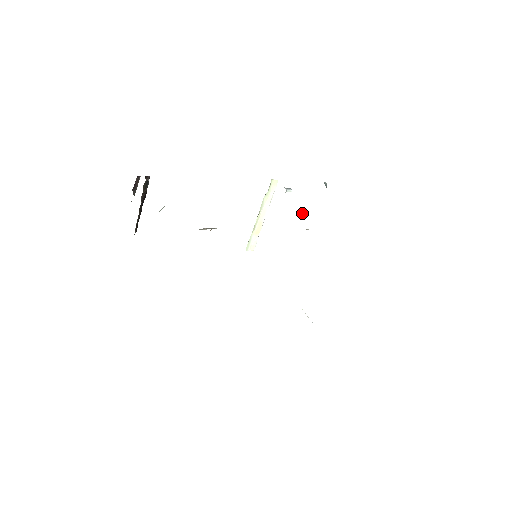
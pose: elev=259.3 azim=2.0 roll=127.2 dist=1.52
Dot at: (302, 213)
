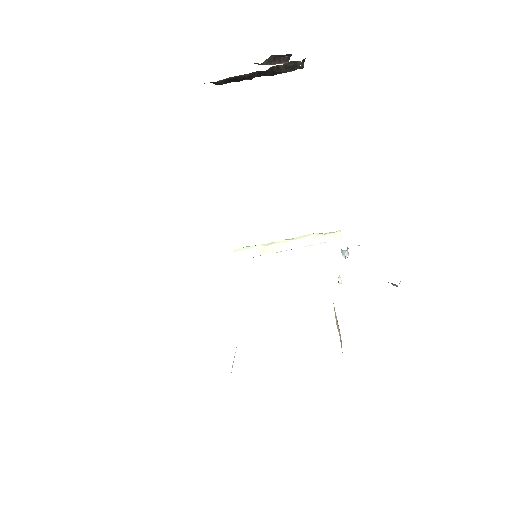
Dot at: (340, 280)
